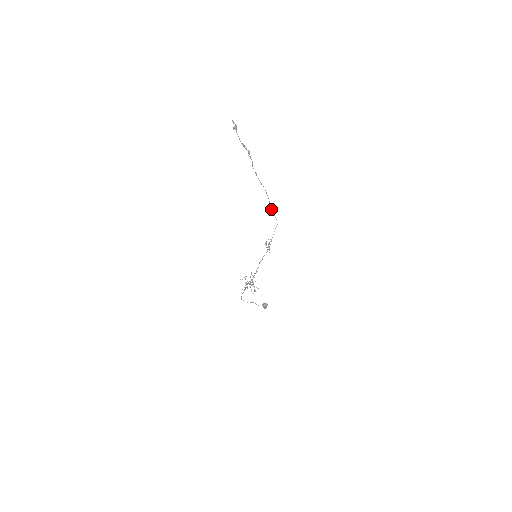
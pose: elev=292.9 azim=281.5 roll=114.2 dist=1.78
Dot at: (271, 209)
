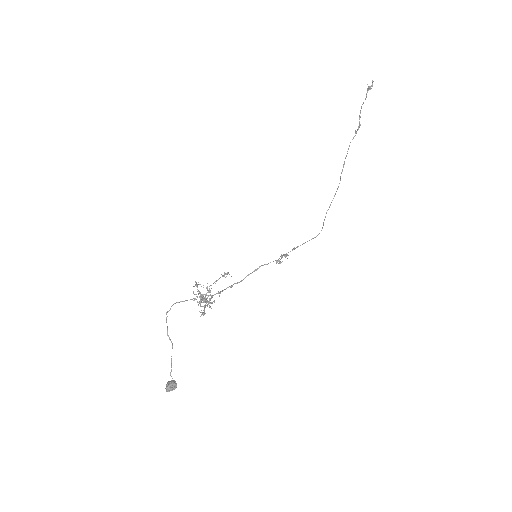
Dot at: (326, 213)
